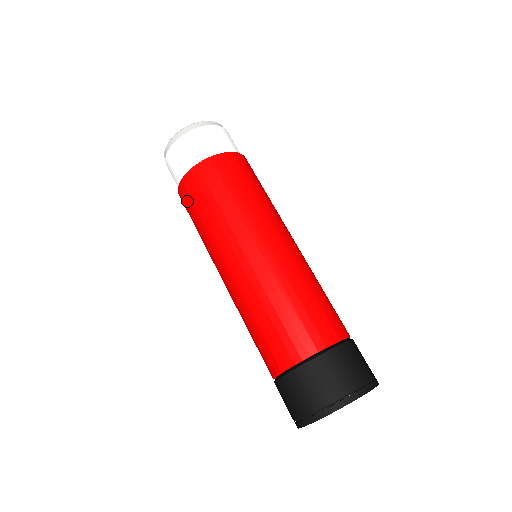
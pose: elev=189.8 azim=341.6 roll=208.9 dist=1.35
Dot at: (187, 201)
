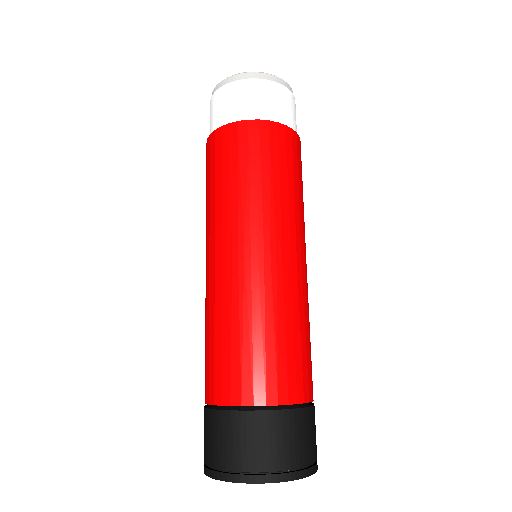
Dot at: occluded
